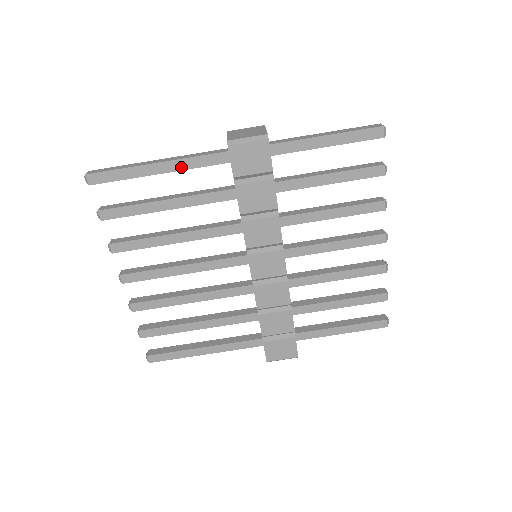
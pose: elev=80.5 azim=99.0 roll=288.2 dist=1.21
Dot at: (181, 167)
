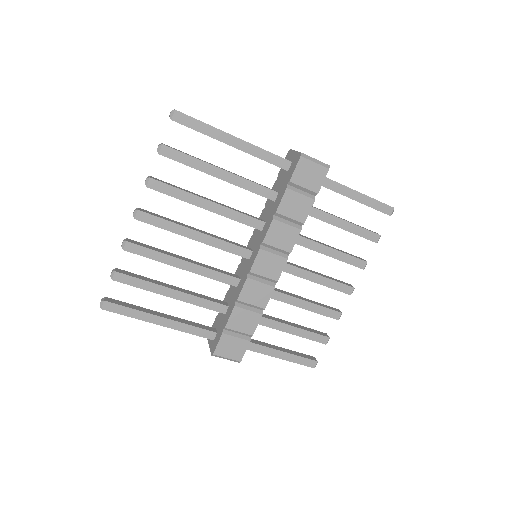
Dot at: (251, 152)
